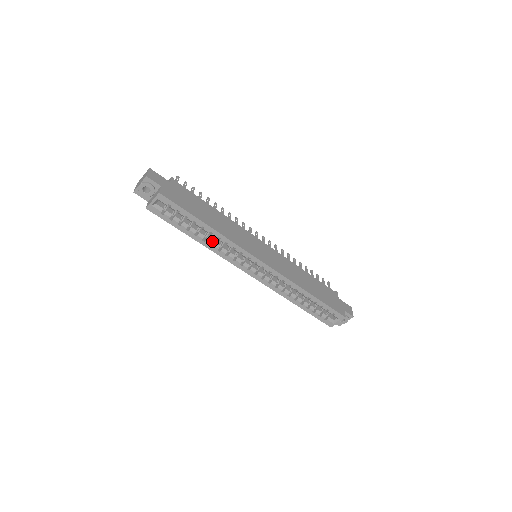
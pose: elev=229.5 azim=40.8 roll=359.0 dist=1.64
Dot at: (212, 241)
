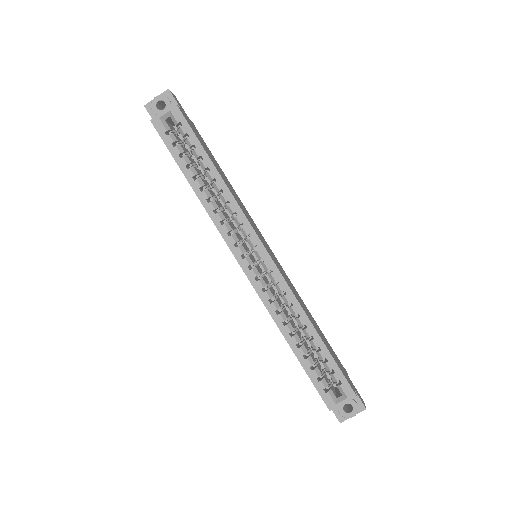
Dot at: (211, 199)
